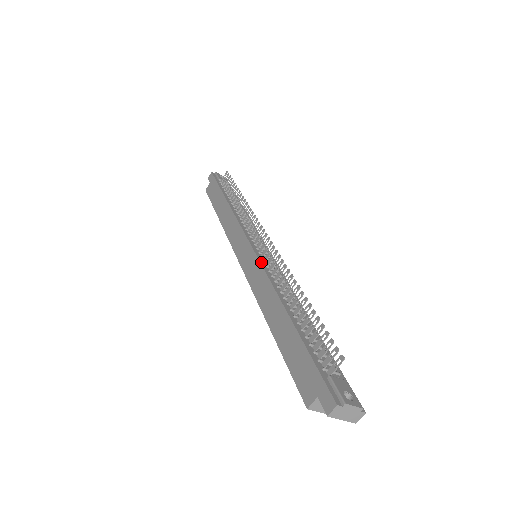
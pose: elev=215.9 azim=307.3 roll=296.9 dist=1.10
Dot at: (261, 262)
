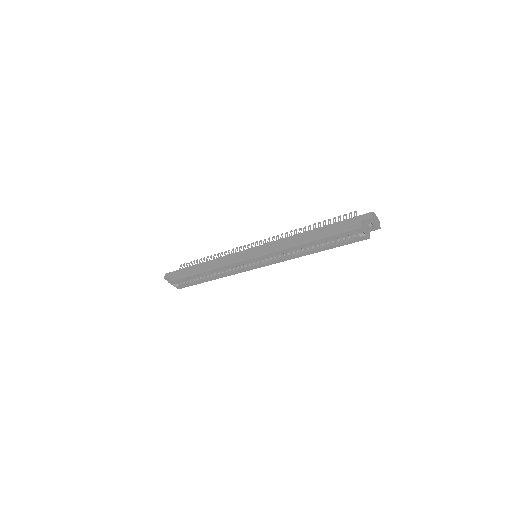
Dot at: (269, 243)
